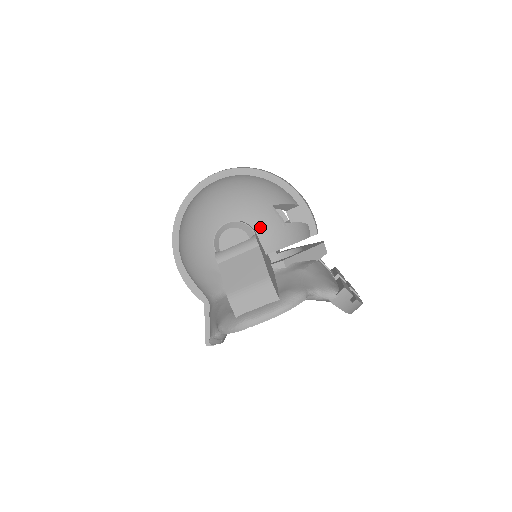
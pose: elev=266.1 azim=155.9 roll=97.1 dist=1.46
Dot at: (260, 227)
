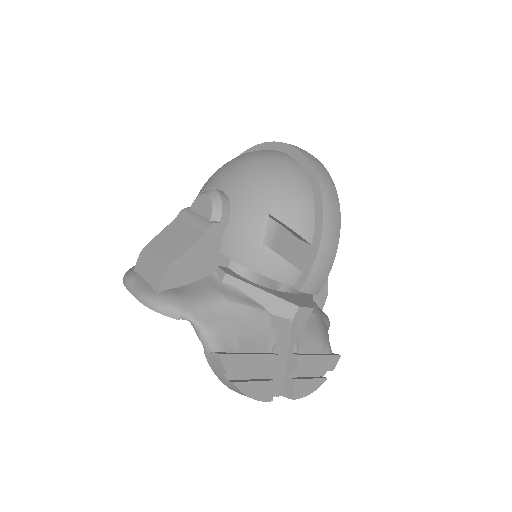
Dot at: (235, 222)
